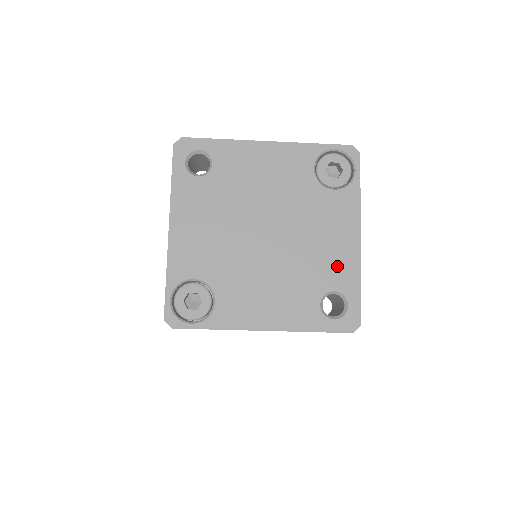
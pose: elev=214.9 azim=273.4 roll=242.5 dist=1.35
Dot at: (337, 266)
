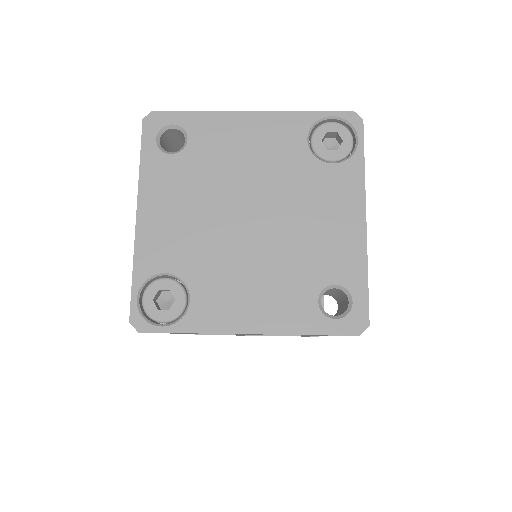
Dot at: (338, 254)
